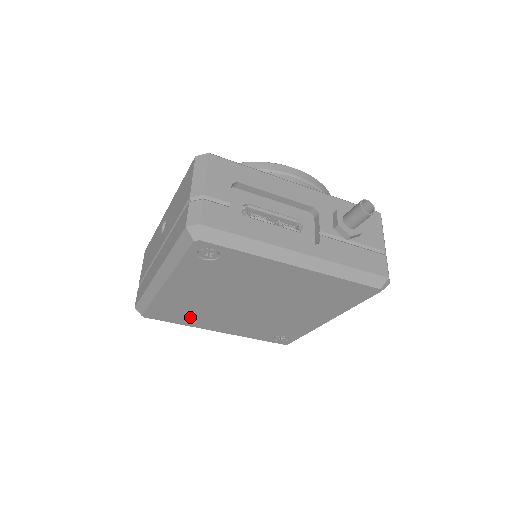
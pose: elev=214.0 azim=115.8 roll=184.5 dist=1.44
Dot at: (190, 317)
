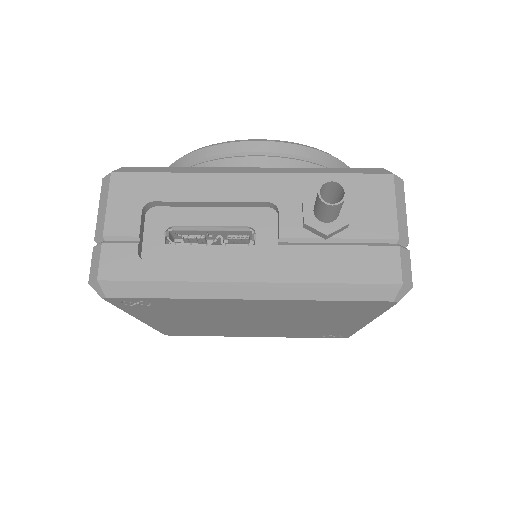
Dot at: (209, 332)
